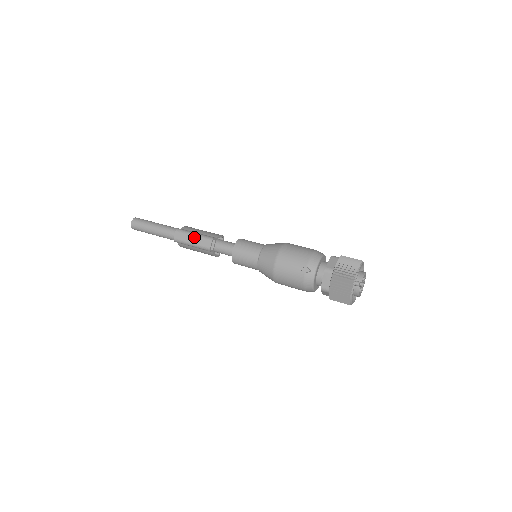
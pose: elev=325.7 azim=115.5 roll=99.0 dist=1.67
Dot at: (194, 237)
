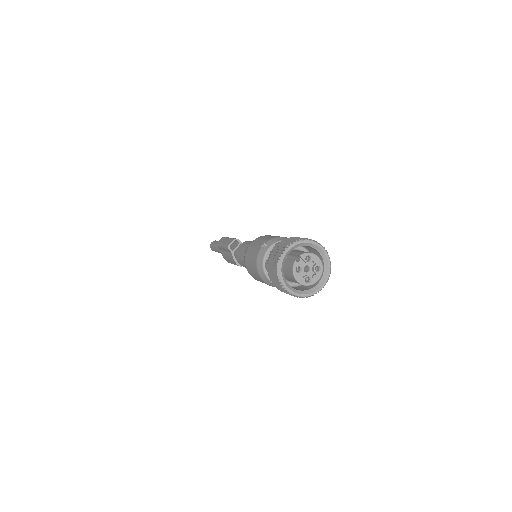
Dot at: (227, 239)
